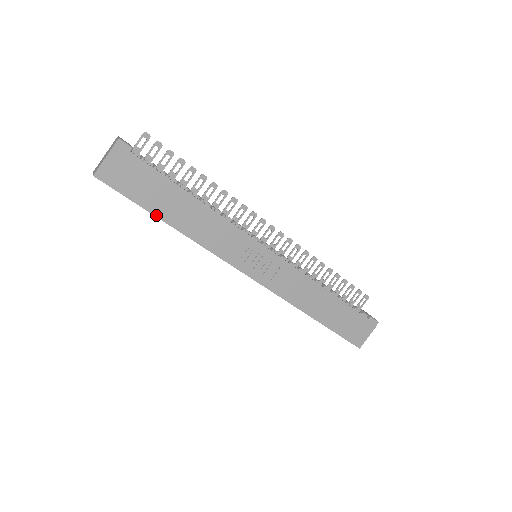
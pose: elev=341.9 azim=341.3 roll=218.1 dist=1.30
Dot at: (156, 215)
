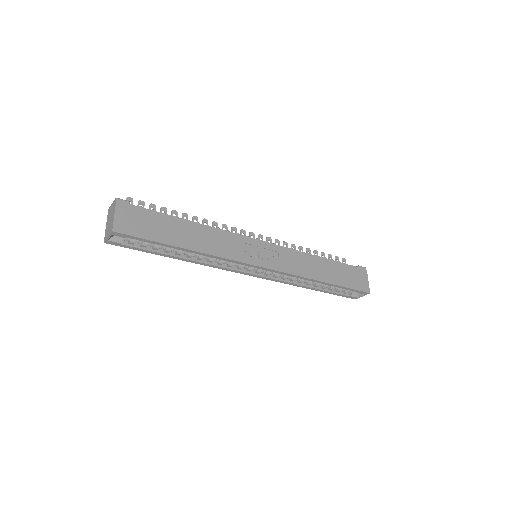
Dot at: (173, 245)
